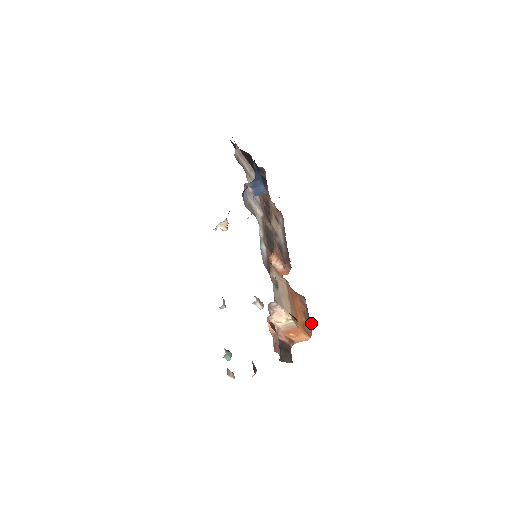
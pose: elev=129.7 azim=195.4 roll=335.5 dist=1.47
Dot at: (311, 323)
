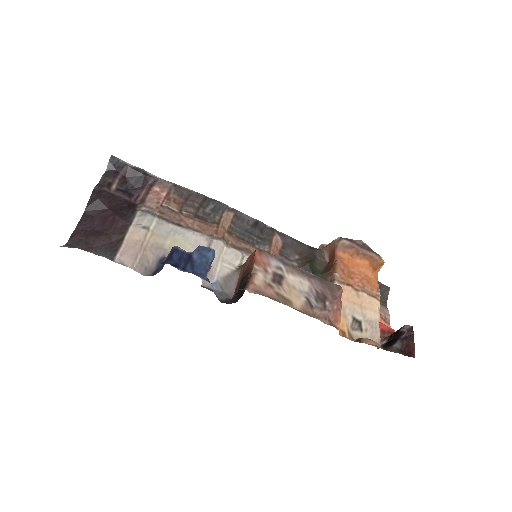
Dot at: (366, 245)
